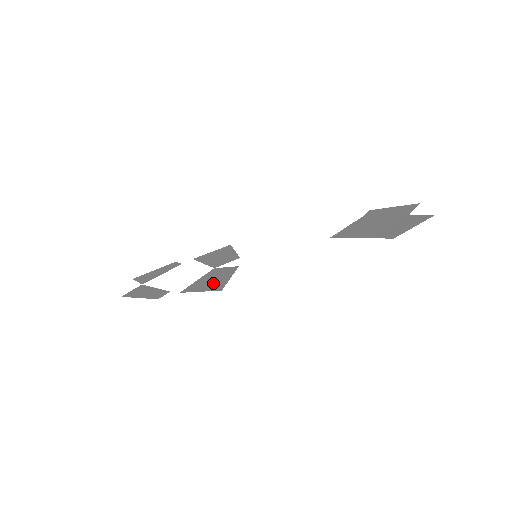
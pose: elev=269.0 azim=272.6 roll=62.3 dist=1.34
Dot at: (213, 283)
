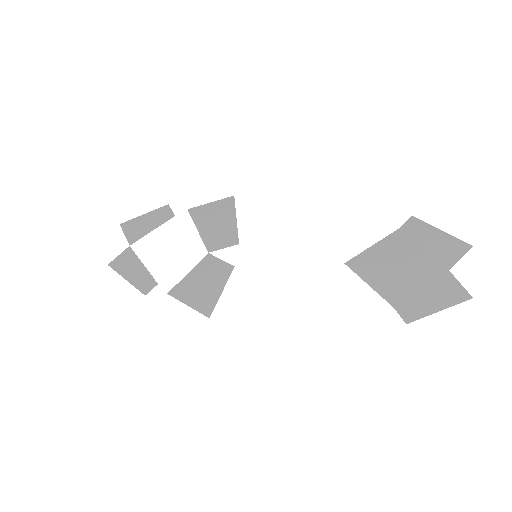
Dot at: (203, 294)
